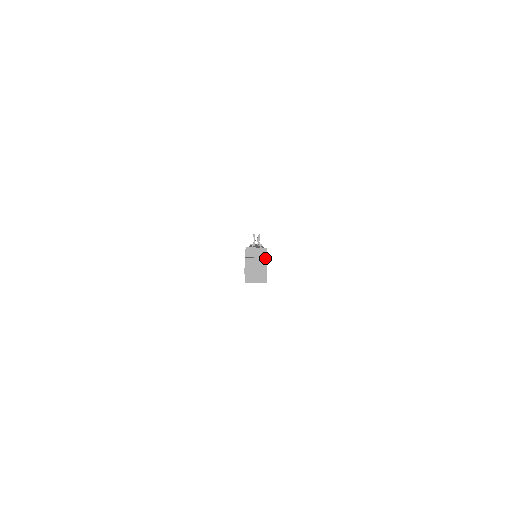
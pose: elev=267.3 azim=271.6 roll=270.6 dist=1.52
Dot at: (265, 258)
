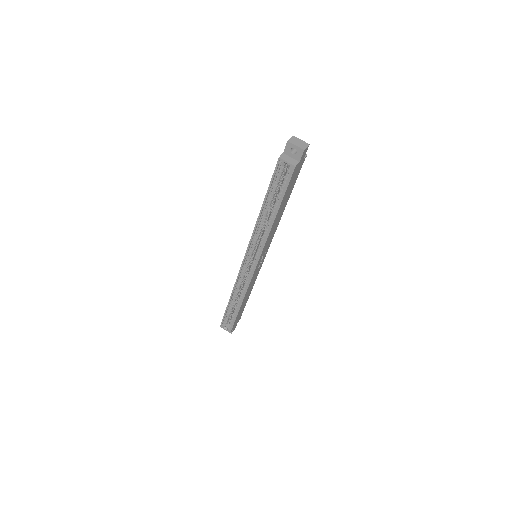
Dot at: (307, 146)
